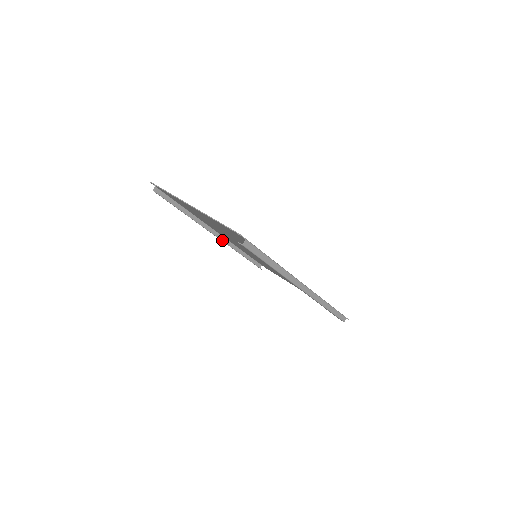
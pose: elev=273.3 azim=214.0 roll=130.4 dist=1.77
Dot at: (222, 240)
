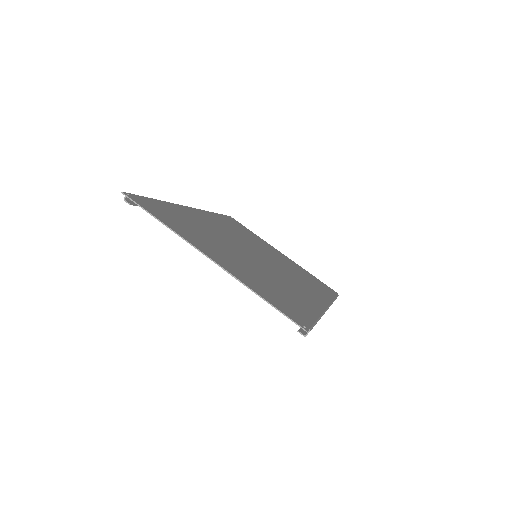
Dot at: occluded
